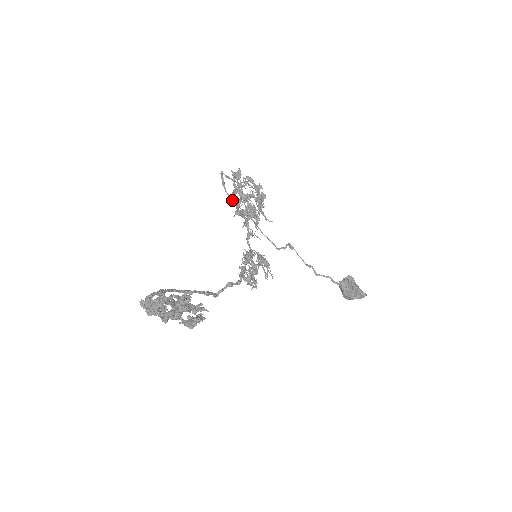
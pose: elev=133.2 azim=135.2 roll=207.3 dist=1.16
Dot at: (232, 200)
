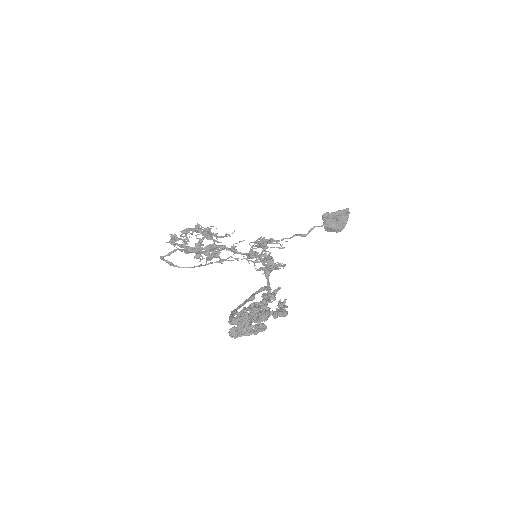
Dot at: (192, 267)
